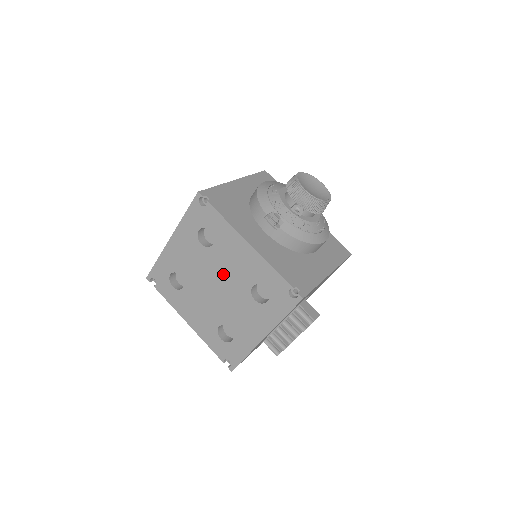
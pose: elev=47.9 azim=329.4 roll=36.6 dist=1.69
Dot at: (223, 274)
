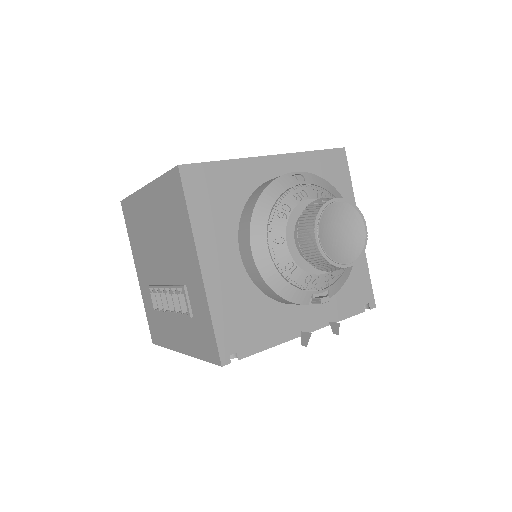
Dot at: occluded
